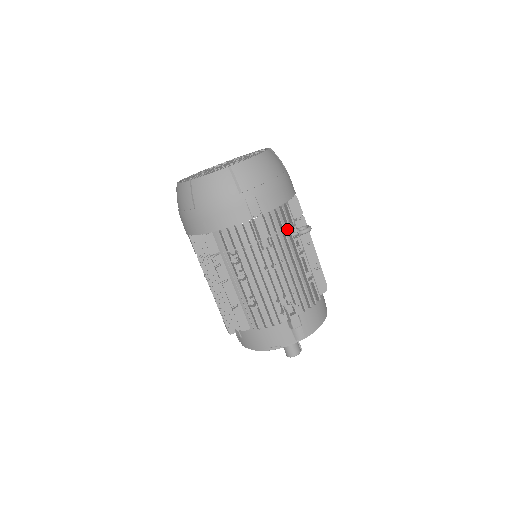
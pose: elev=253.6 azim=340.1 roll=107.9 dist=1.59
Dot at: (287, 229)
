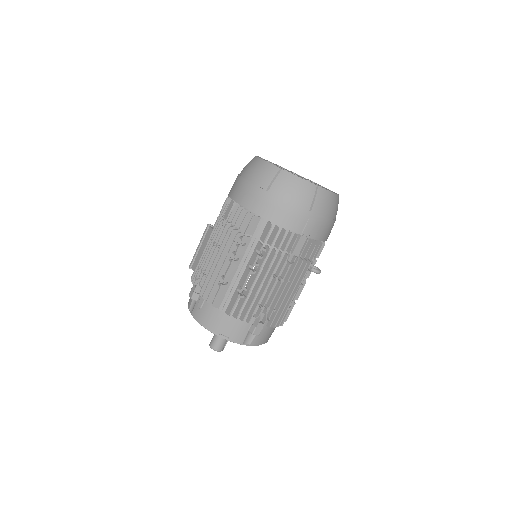
Dot at: (308, 260)
